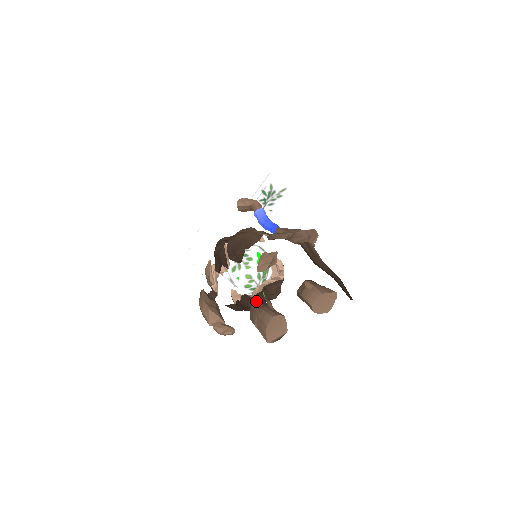
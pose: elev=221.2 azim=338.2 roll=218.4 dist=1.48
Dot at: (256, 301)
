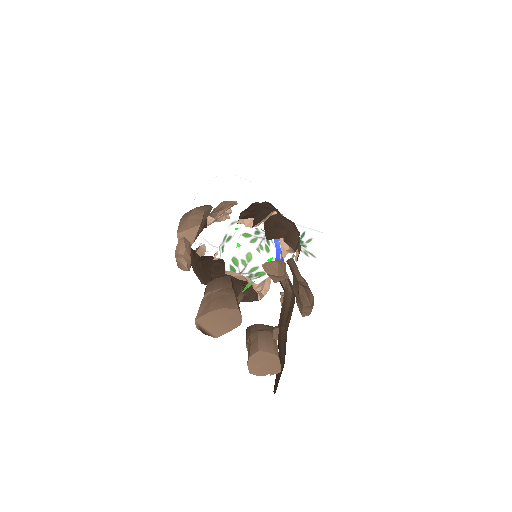
Dot at: occluded
